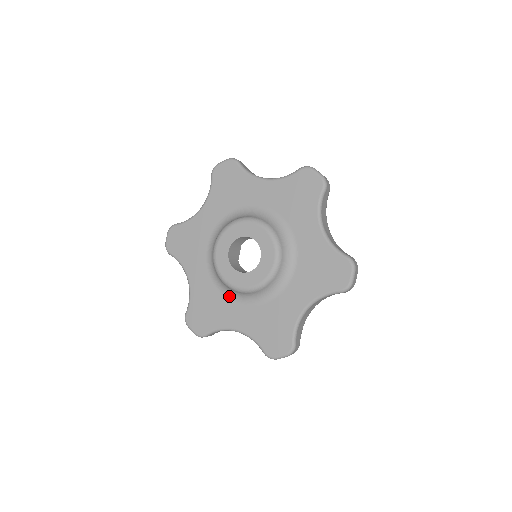
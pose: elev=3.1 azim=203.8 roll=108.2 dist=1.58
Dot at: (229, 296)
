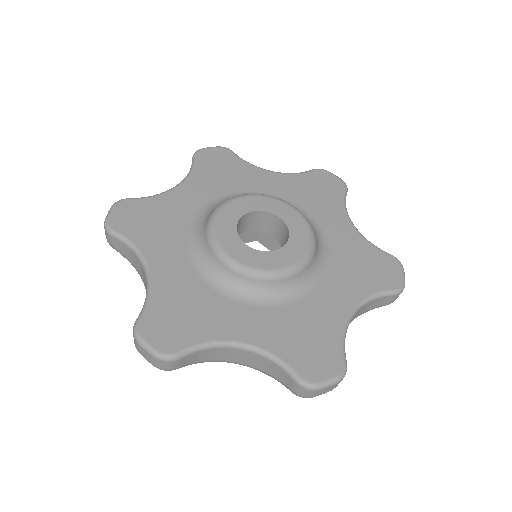
Dot at: (190, 240)
